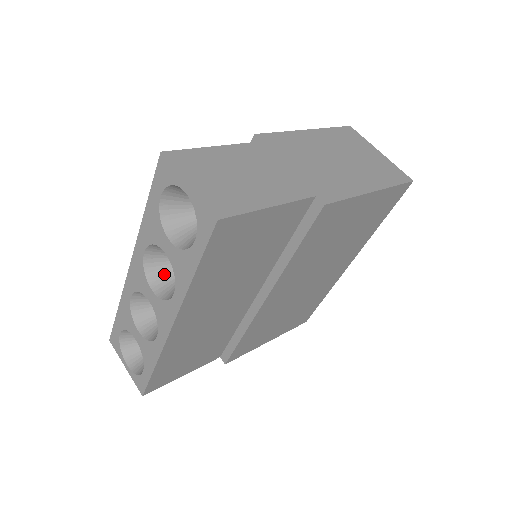
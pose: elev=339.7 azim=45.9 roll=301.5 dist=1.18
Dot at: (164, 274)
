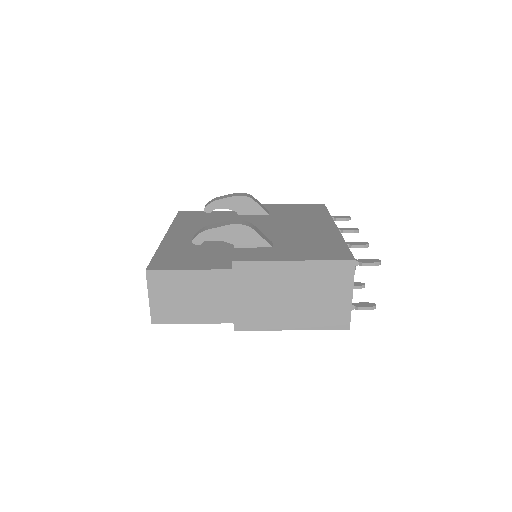
Dot at: occluded
